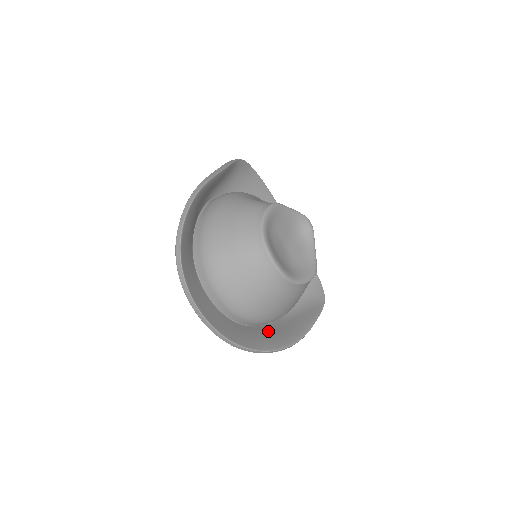
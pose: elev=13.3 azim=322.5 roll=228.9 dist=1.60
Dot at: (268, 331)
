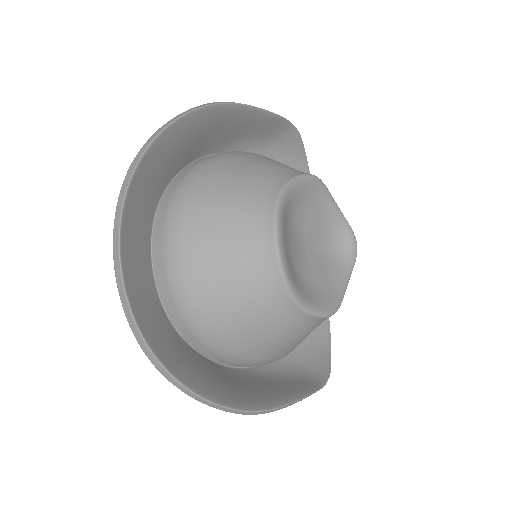
Dot at: (218, 372)
